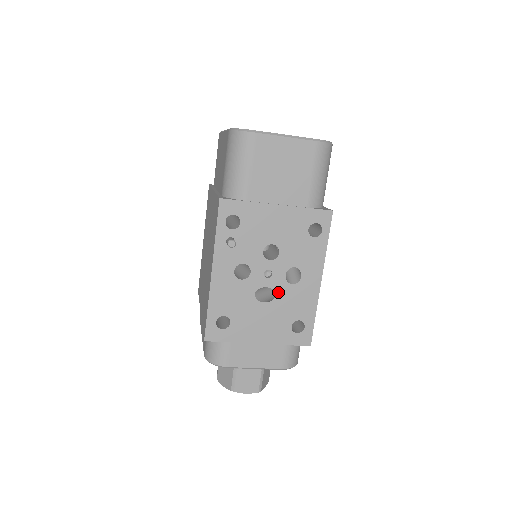
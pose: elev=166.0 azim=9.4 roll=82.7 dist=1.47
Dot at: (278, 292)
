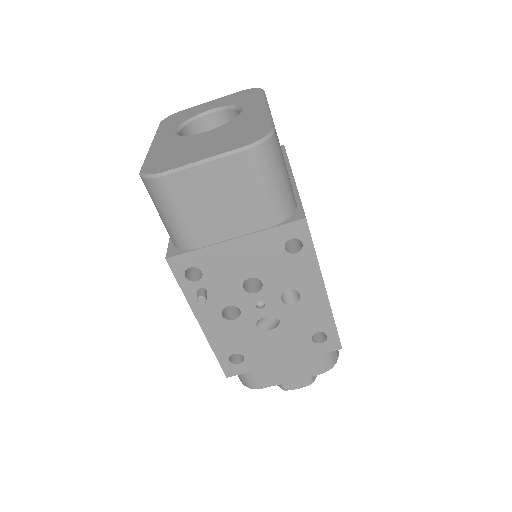
Dot at: (281, 317)
